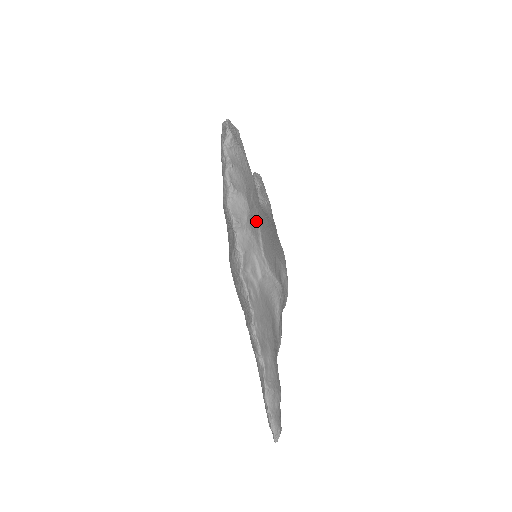
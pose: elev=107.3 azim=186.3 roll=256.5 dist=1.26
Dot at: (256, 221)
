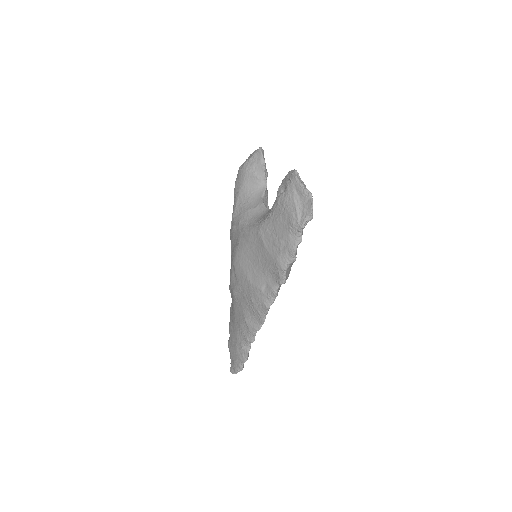
Dot at: occluded
